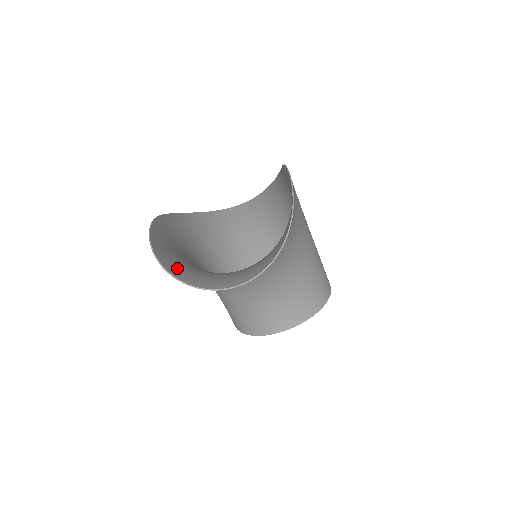
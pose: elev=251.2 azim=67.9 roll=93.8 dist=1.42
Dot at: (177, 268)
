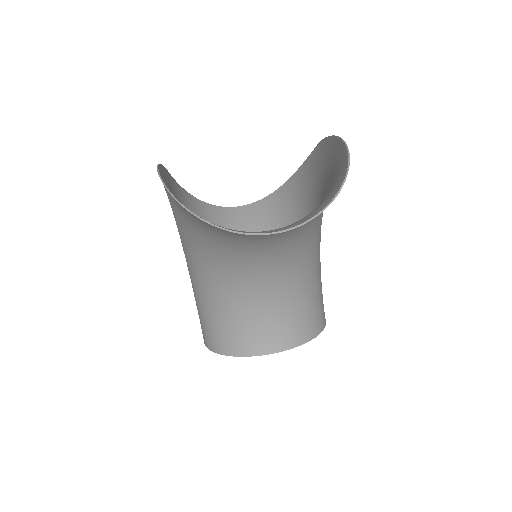
Dot at: occluded
